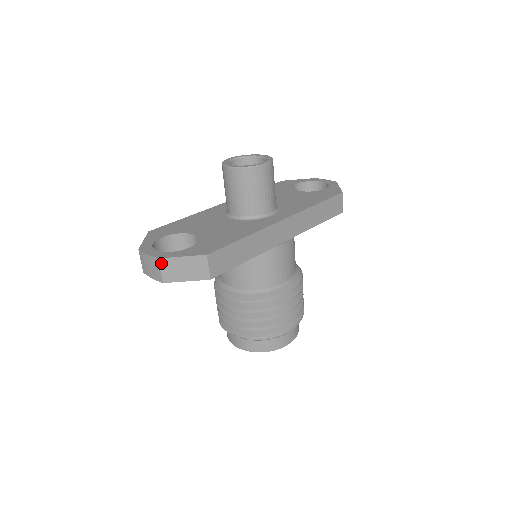
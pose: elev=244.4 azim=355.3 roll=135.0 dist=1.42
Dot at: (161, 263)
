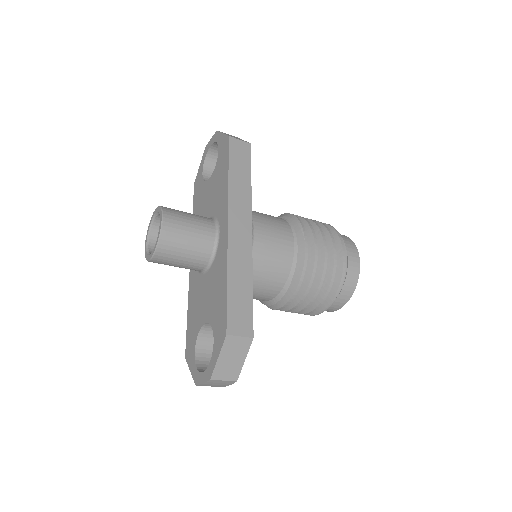
Dot at: (216, 378)
